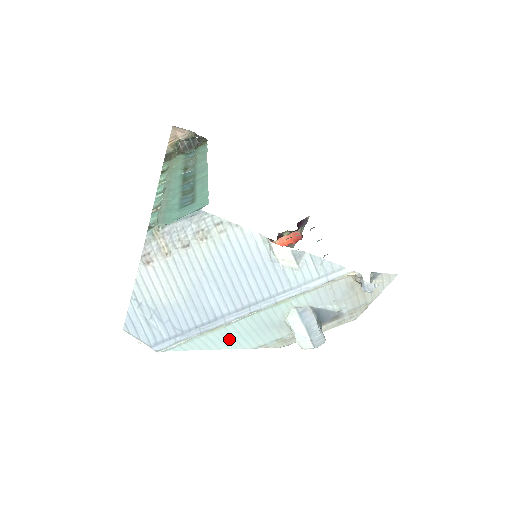
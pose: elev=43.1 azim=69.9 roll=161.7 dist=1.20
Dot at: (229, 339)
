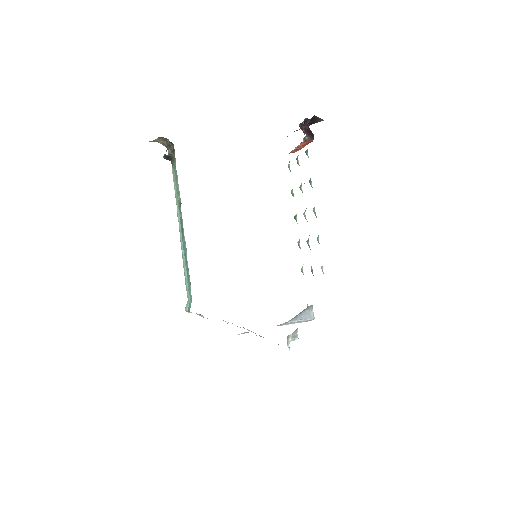
Dot at: occluded
